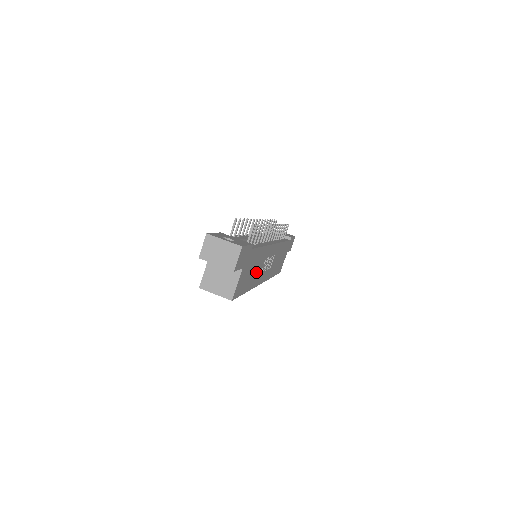
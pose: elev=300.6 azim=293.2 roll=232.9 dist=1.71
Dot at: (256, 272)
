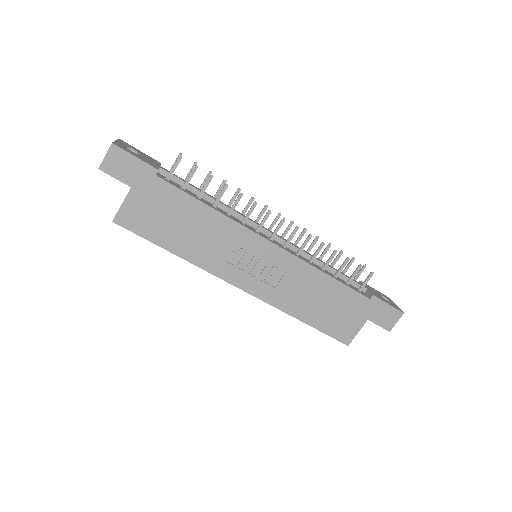
Dot at: (201, 242)
